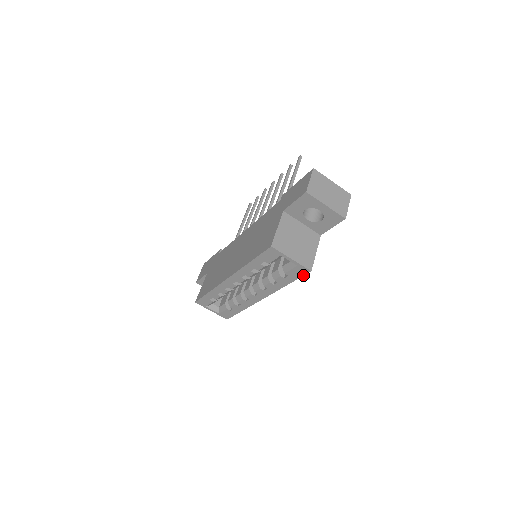
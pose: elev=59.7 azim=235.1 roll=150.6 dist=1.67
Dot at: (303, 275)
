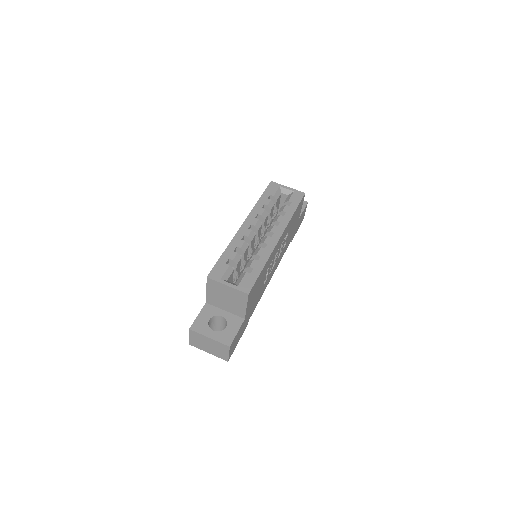
Dot at: (301, 199)
